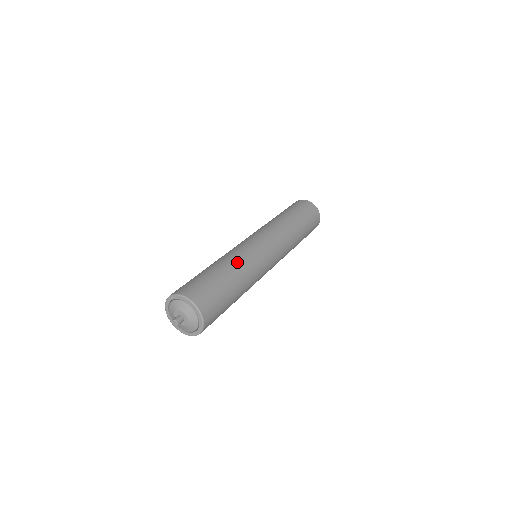
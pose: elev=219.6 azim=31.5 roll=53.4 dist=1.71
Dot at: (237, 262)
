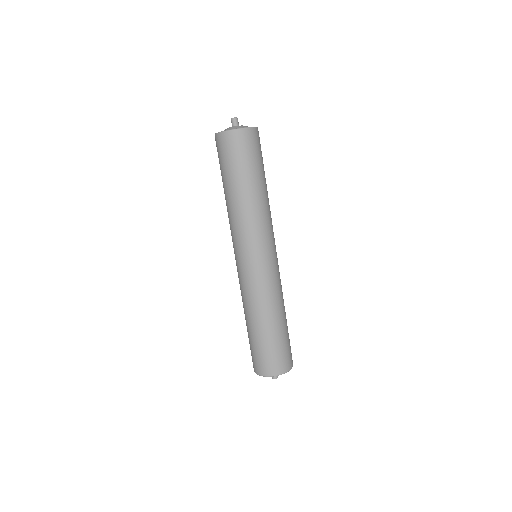
Dot at: (271, 307)
